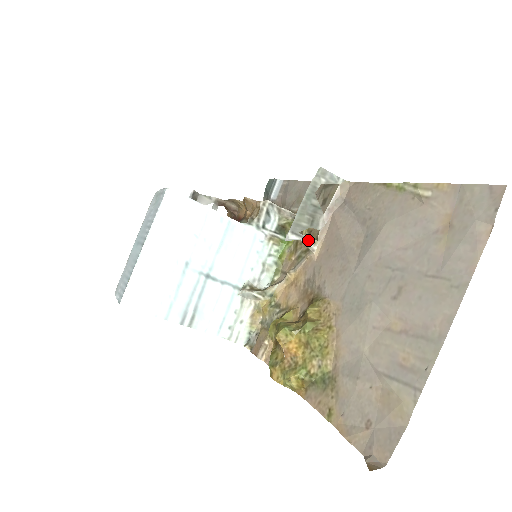
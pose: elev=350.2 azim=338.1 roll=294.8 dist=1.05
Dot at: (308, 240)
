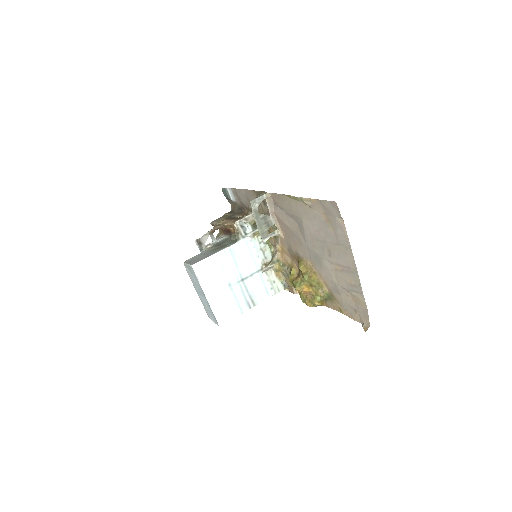
Dot at: (273, 234)
